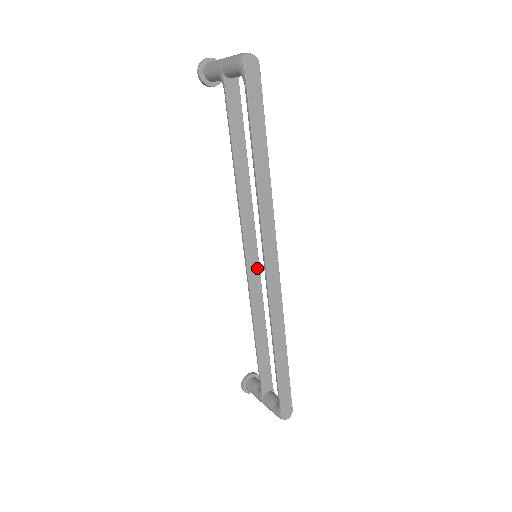
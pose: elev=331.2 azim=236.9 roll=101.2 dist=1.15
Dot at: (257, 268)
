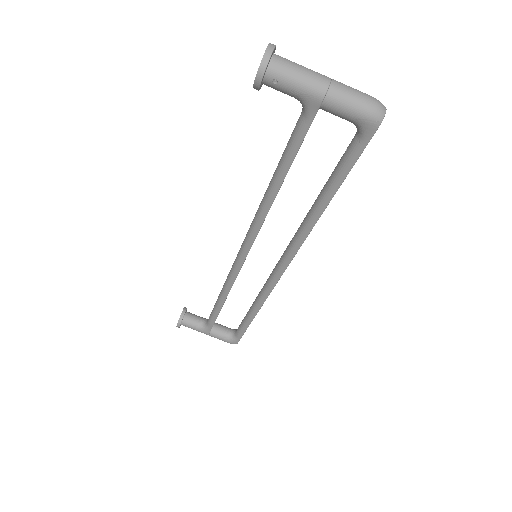
Dot at: occluded
